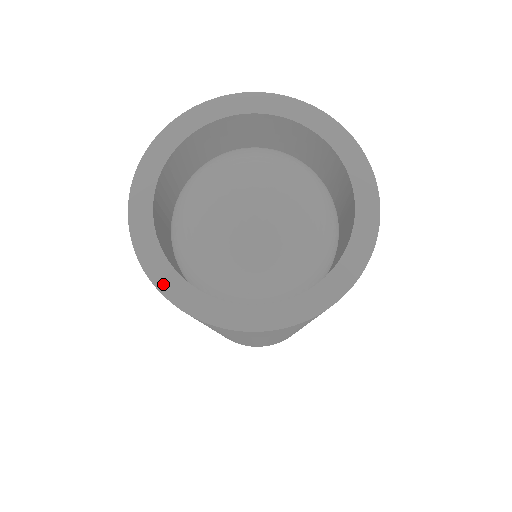
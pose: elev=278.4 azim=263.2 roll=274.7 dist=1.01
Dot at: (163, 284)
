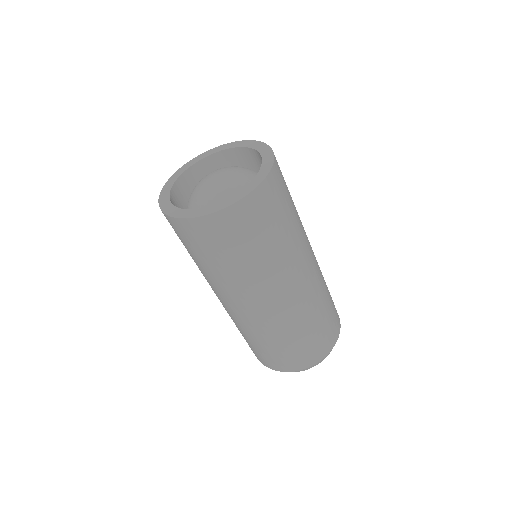
Dot at: (189, 216)
